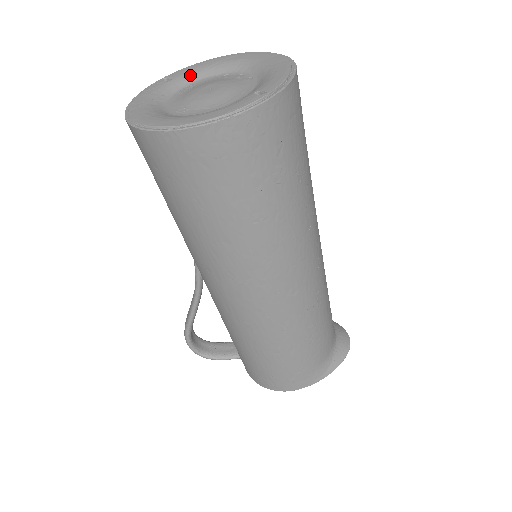
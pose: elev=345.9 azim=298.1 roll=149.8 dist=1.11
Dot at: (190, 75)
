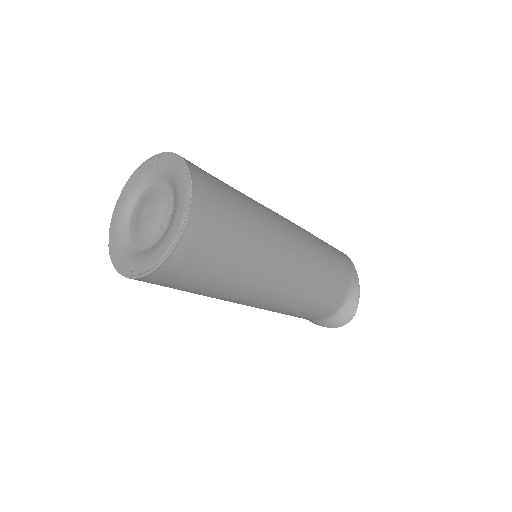
Dot at: (165, 172)
